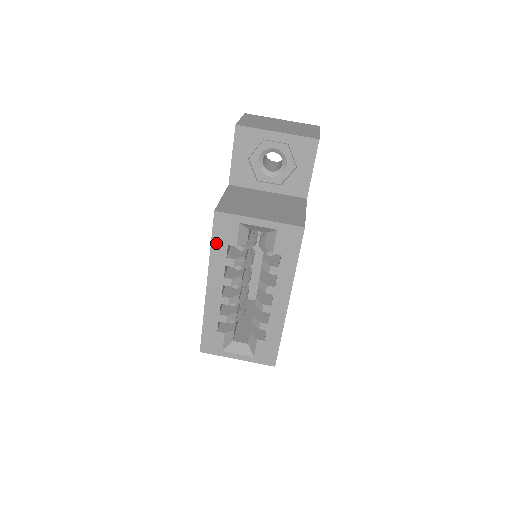
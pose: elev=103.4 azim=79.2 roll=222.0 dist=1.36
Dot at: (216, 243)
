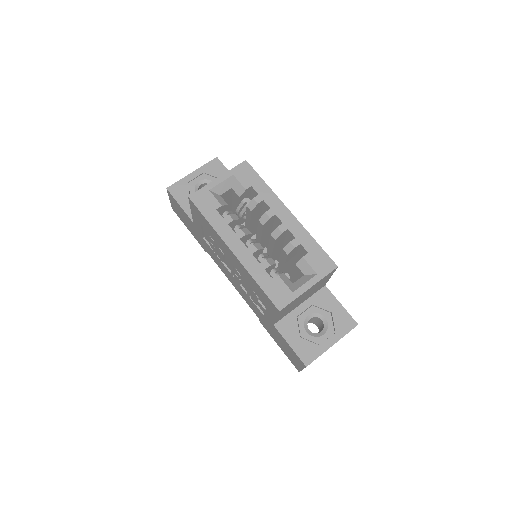
Dot at: (208, 215)
